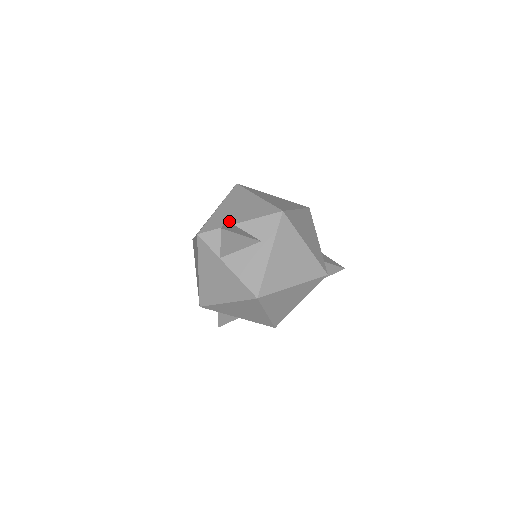
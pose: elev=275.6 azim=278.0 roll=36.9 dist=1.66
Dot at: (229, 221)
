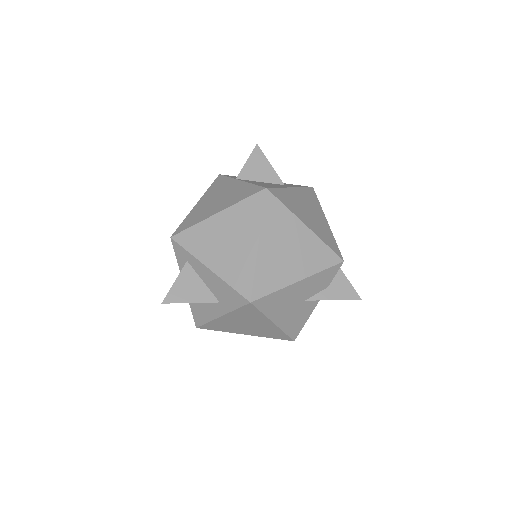
Dot at: occluded
